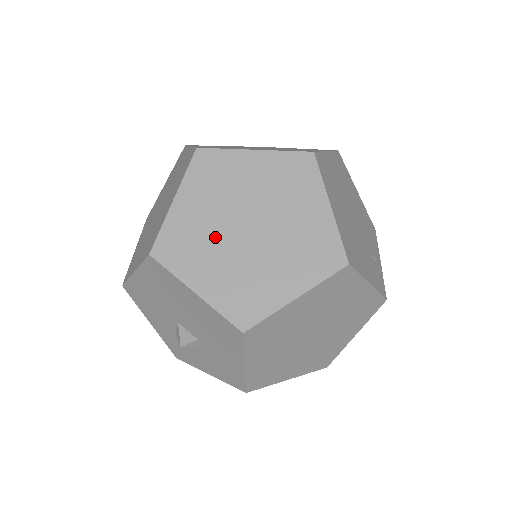
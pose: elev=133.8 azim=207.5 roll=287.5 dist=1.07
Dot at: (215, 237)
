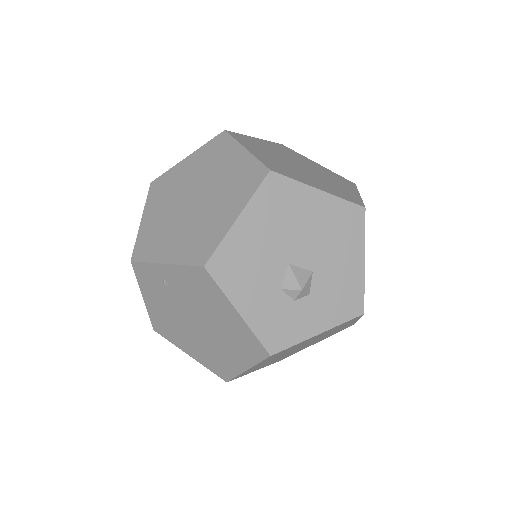
Dot at: (291, 167)
